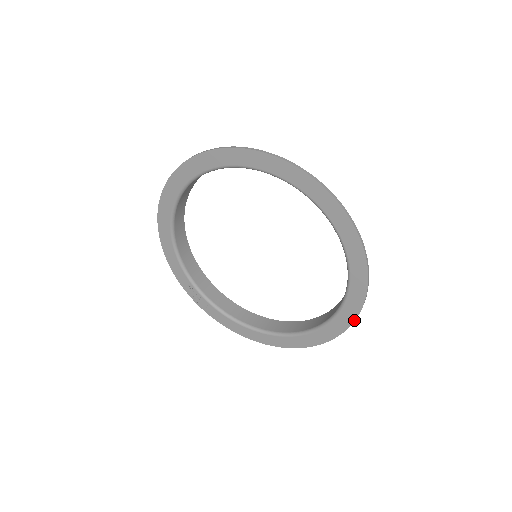
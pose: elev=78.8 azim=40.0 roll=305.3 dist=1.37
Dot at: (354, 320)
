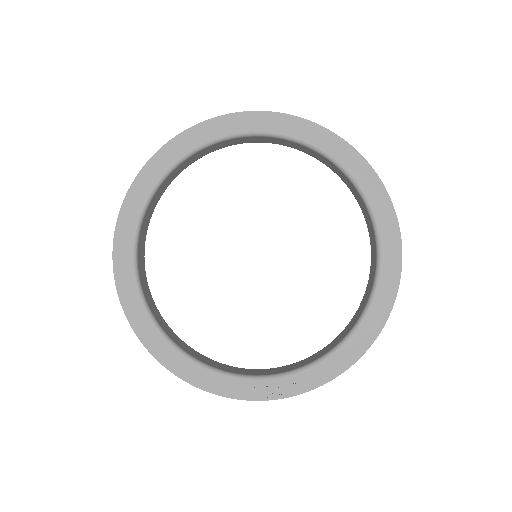
Dot at: (376, 175)
